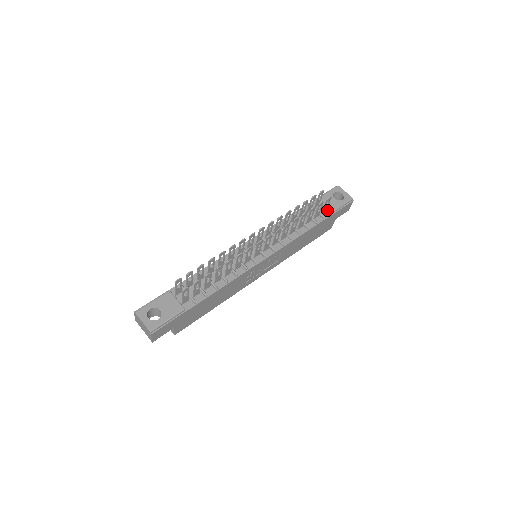
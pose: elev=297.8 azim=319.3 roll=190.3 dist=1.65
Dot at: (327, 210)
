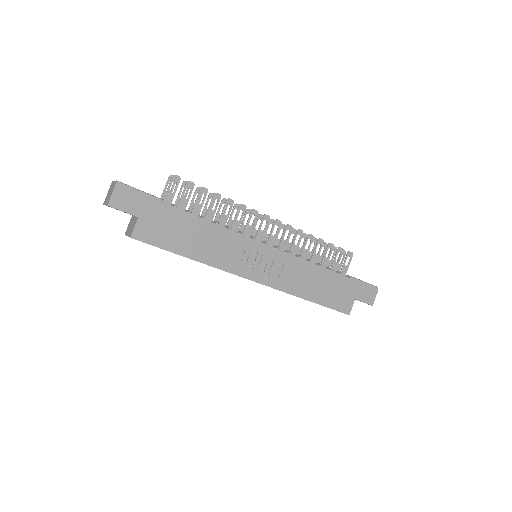
Dot at: (346, 276)
